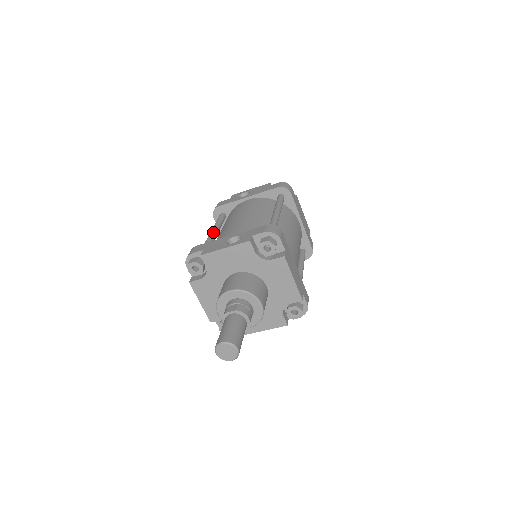
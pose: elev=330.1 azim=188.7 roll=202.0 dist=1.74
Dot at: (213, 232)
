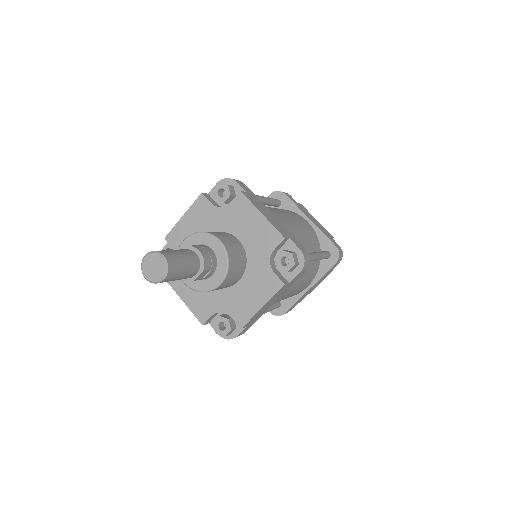
Dot at: occluded
